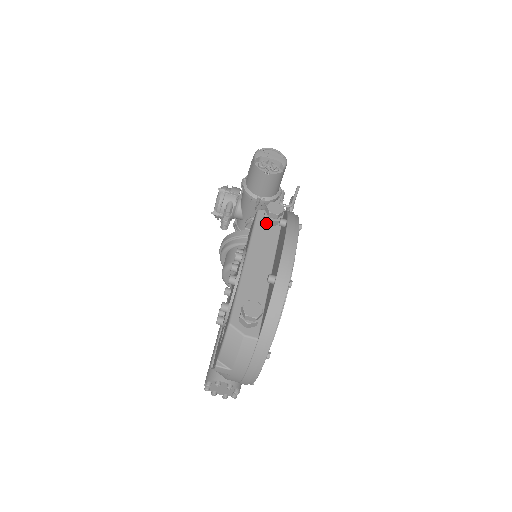
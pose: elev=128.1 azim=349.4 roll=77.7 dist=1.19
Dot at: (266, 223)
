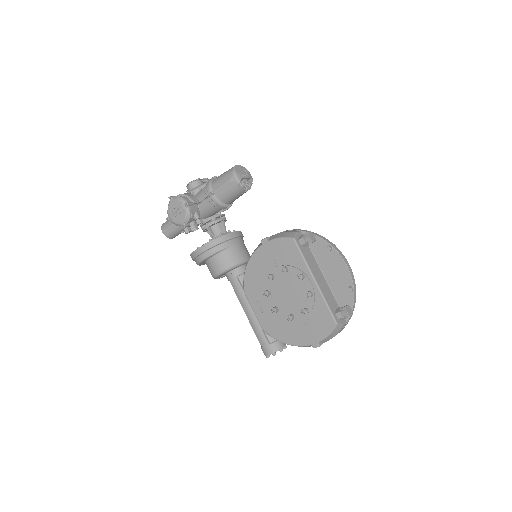
Dot at: (303, 246)
